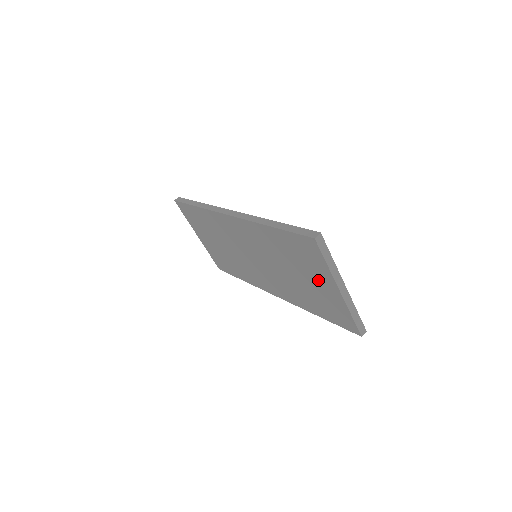
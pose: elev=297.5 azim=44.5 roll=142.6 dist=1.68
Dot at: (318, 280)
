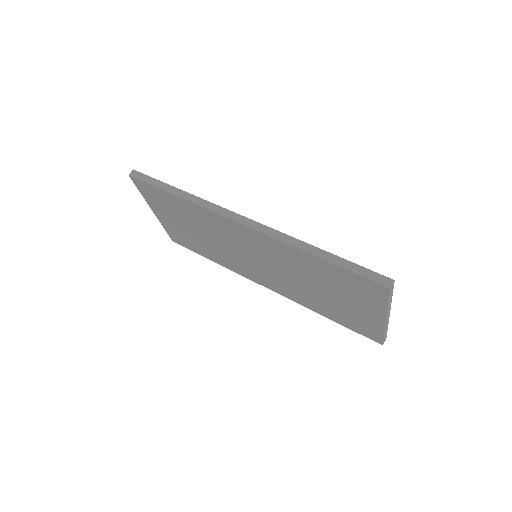
Dot at: (358, 305)
